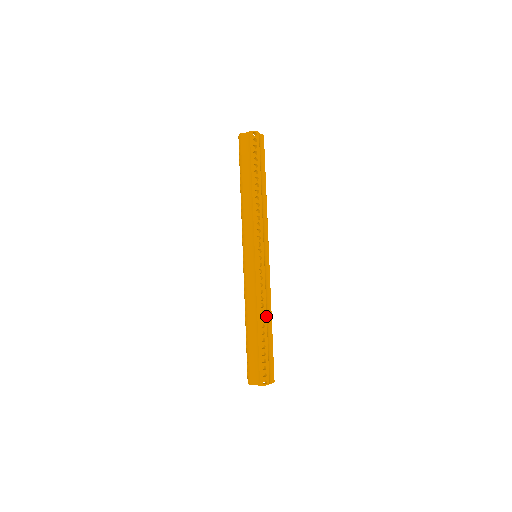
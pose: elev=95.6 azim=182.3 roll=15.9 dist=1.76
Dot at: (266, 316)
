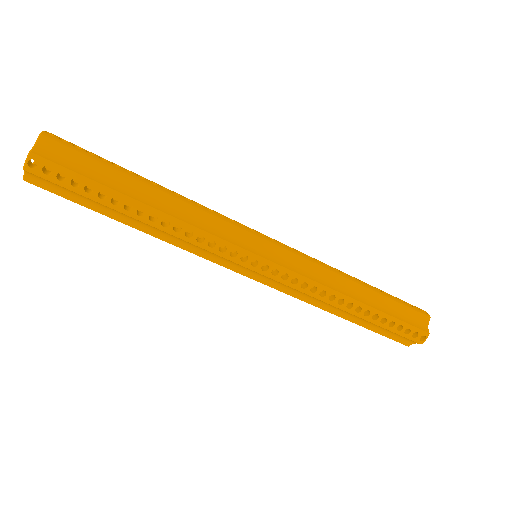
Dot at: (349, 298)
